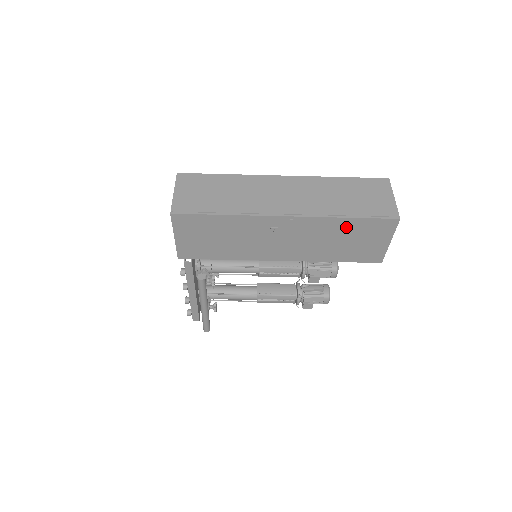
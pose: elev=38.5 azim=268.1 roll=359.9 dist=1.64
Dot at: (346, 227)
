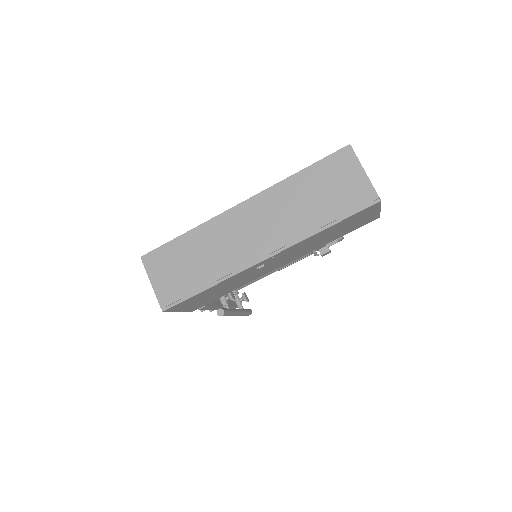
Dot at: (329, 230)
